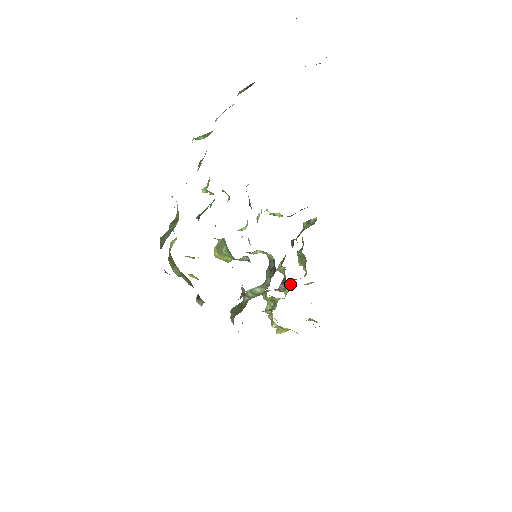
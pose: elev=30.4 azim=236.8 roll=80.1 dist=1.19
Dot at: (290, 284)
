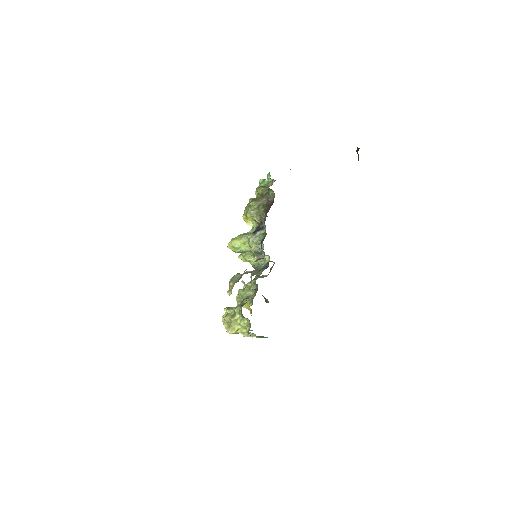
Dot at: occluded
